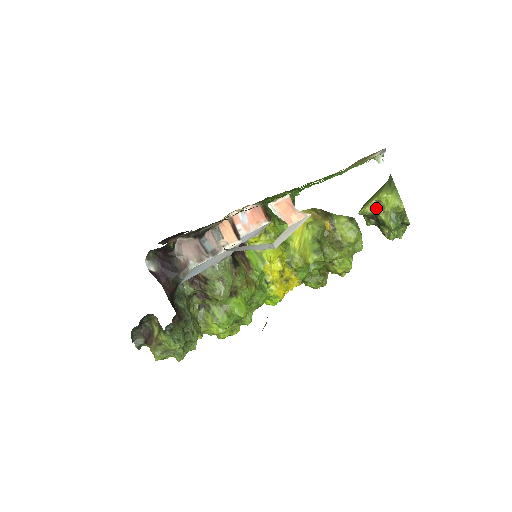
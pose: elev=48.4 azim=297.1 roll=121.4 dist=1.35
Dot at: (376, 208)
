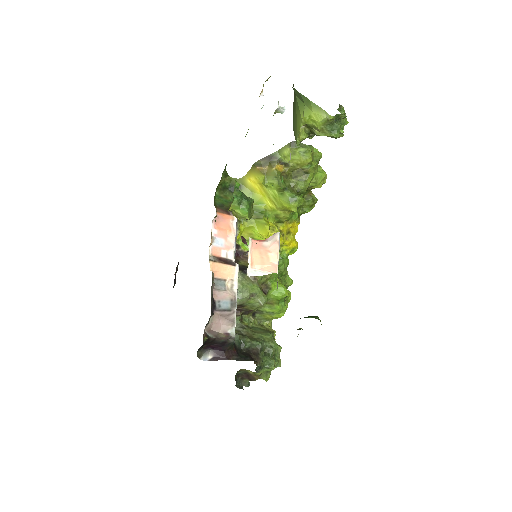
Dot at: (308, 130)
